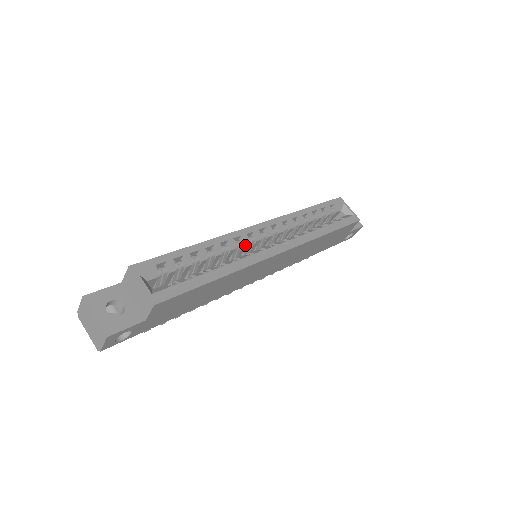
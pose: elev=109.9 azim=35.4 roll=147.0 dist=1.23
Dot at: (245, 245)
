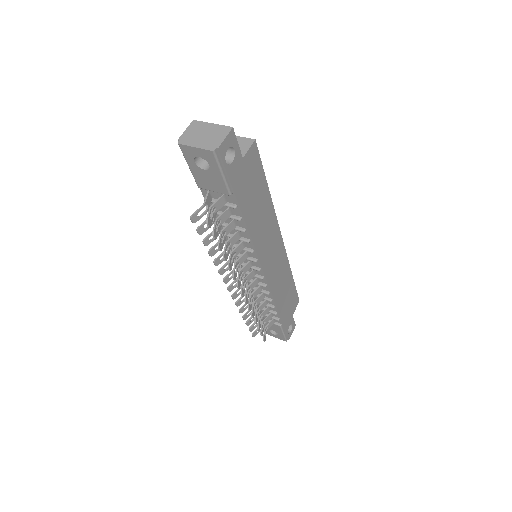
Dot at: occluded
